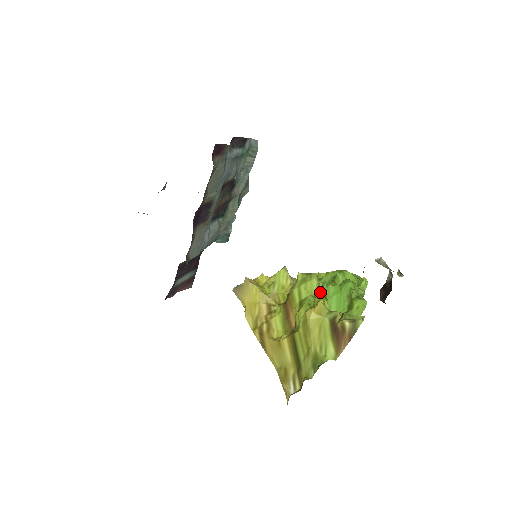
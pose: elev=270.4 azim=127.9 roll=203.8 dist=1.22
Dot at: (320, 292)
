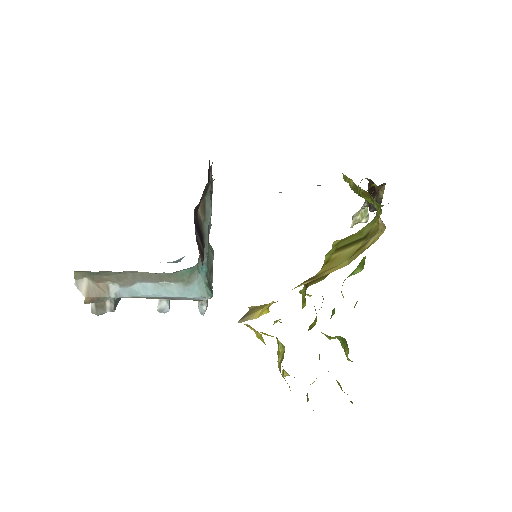
Dot at: occluded
